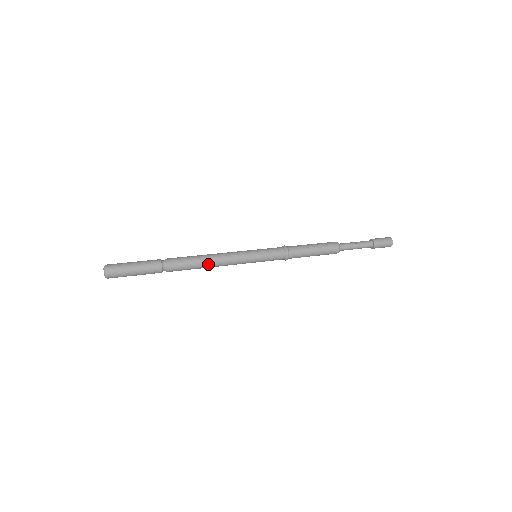
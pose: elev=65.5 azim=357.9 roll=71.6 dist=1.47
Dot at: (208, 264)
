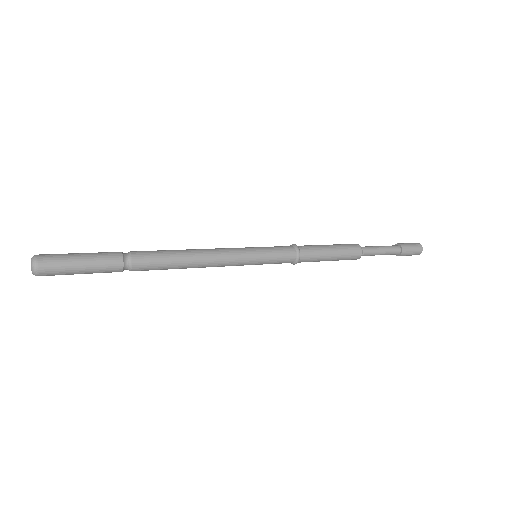
Dot at: (191, 258)
